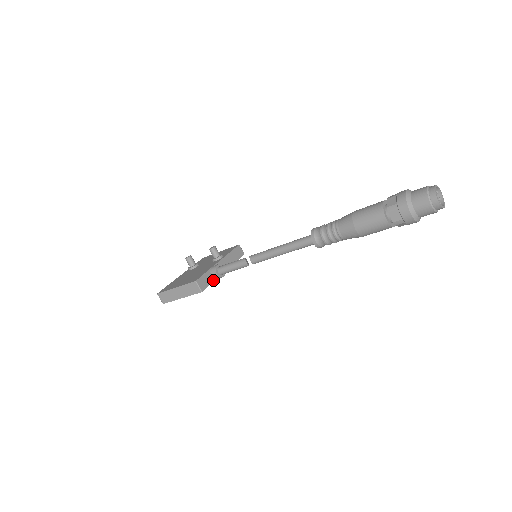
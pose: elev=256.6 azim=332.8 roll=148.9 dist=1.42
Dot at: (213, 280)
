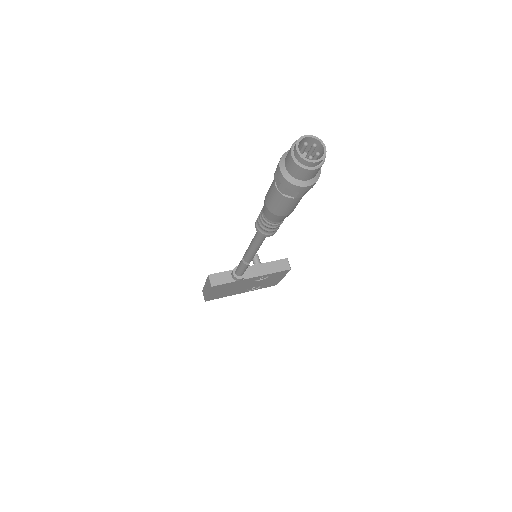
Dot at: (232, 281)
